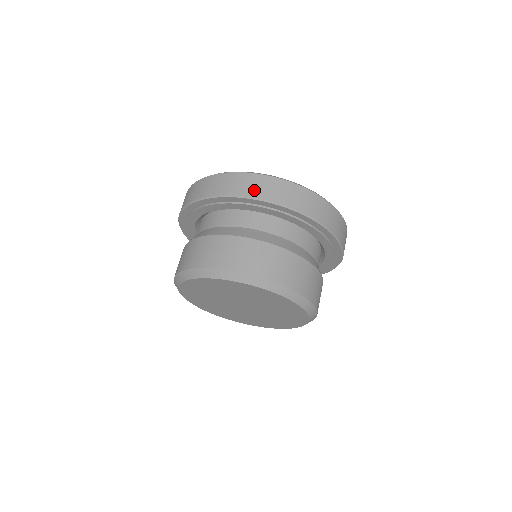
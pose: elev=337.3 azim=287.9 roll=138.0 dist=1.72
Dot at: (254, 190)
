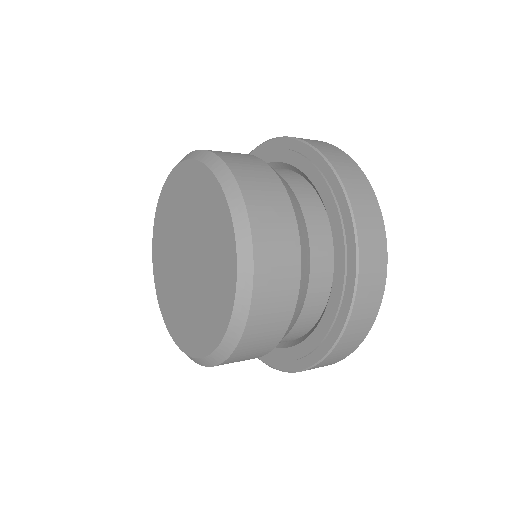
Dot at: occluded
